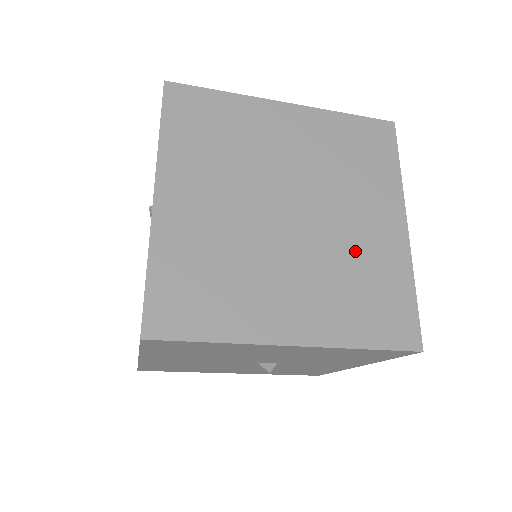
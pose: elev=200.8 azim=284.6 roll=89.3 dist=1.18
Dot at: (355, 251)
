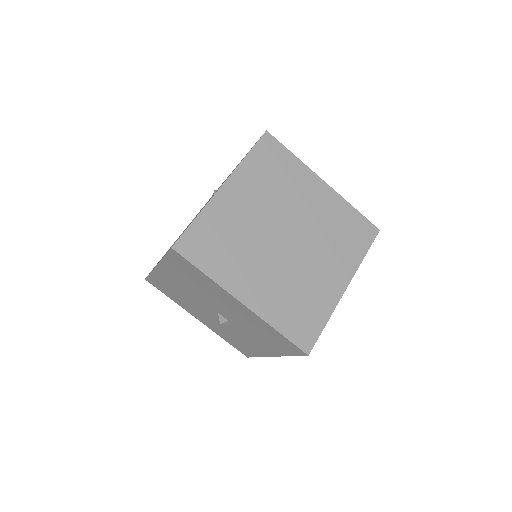
Dot at: (308, 281)
